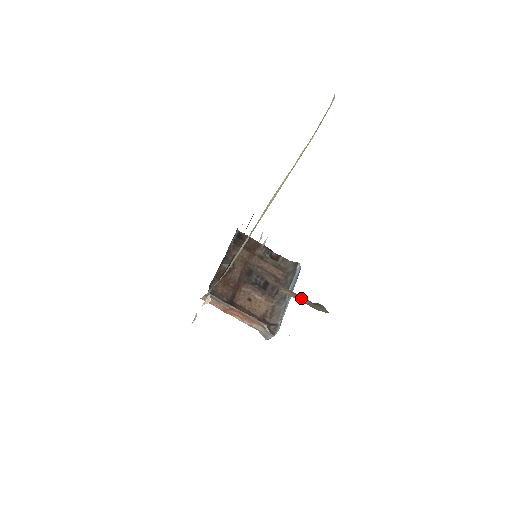
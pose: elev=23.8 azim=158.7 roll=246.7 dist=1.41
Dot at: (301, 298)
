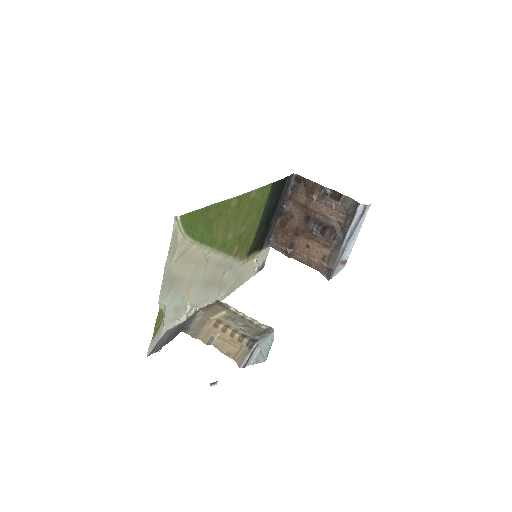
Dot at: (230, 345)
